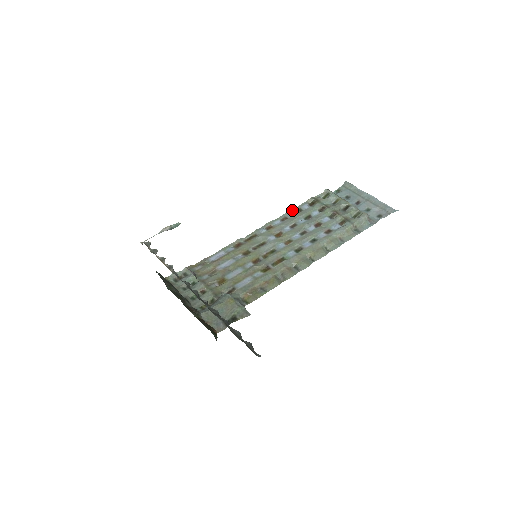
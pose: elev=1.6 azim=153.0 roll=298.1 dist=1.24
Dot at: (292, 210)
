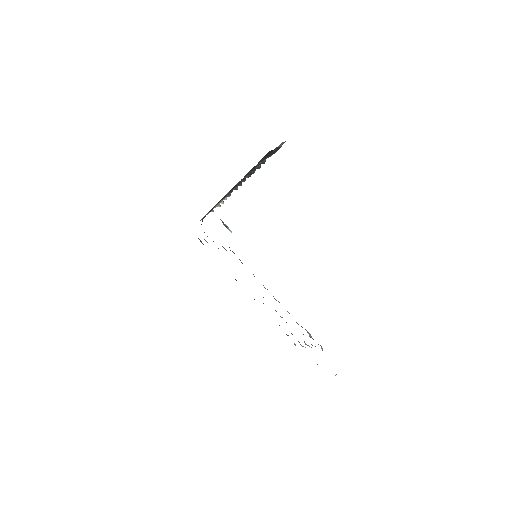
Dot at: occluded
